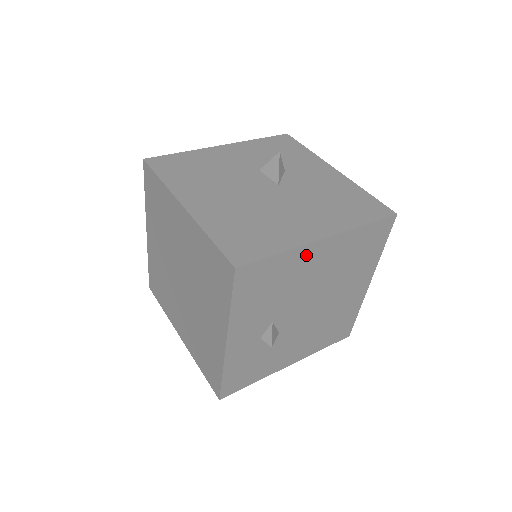
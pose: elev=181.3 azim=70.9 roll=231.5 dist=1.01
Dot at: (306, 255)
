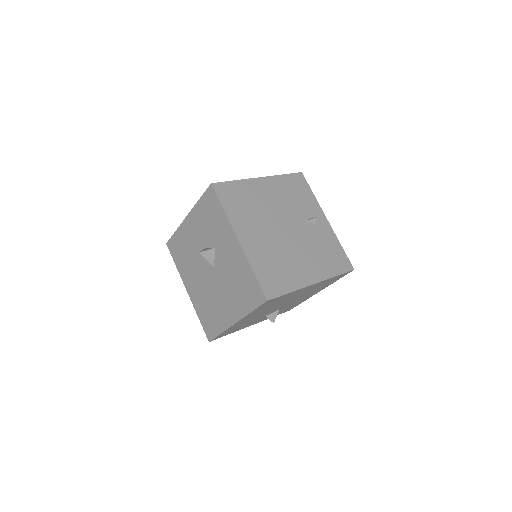
Dot at: (236, 325)
